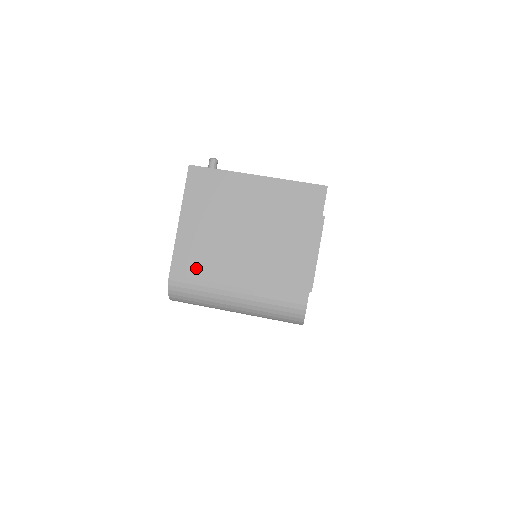
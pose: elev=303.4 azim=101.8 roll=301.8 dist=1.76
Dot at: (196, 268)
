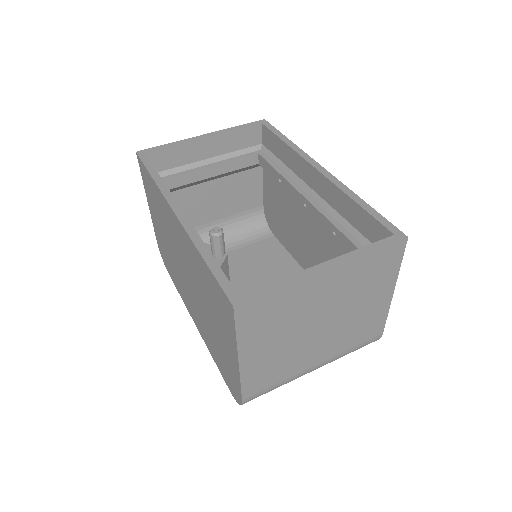
Dot at: (271, 379)
